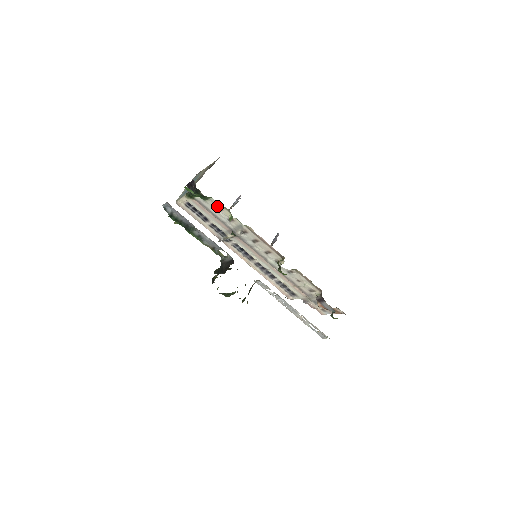
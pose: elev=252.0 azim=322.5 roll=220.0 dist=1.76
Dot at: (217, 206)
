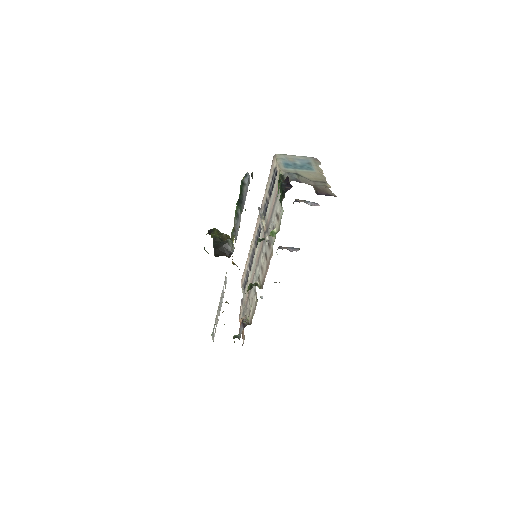
Dot at: (280, 215)
